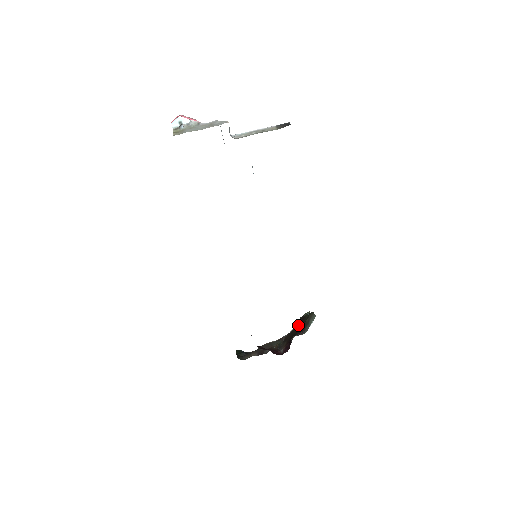
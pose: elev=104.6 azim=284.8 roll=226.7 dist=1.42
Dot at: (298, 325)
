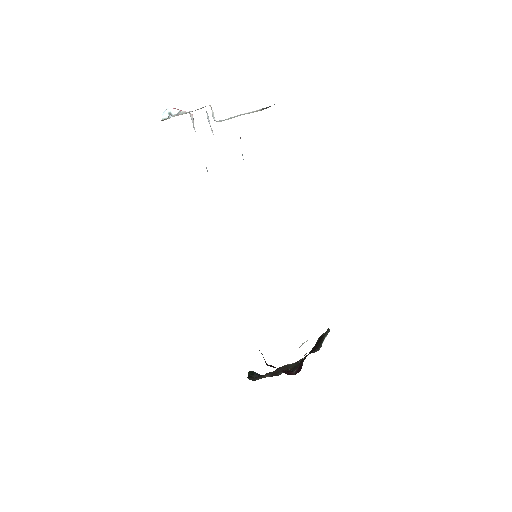
Dot at: (315, 344)
